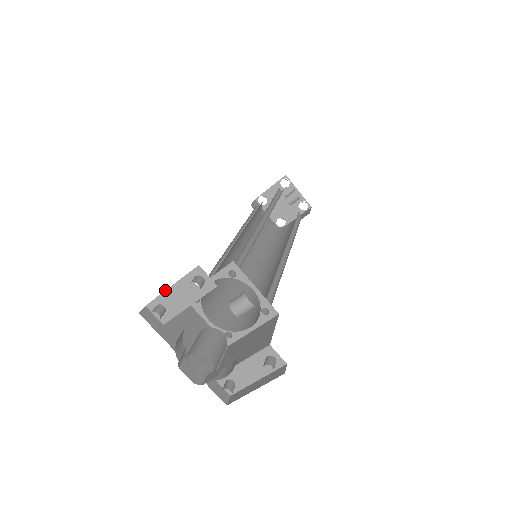
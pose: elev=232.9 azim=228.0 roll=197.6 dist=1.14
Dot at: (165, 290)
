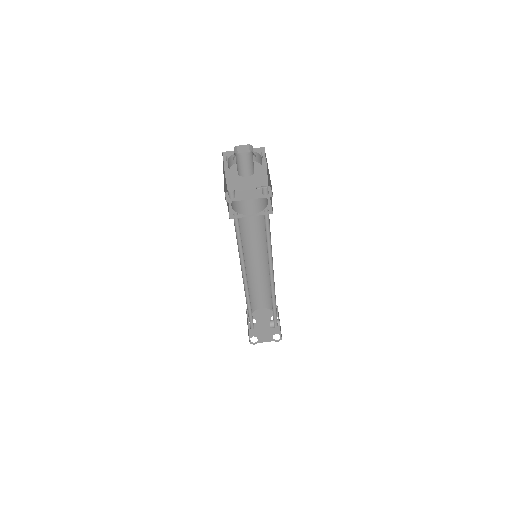
Dot at: occluded
